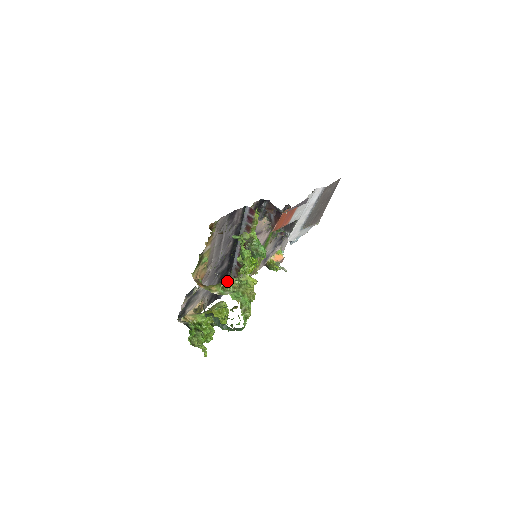
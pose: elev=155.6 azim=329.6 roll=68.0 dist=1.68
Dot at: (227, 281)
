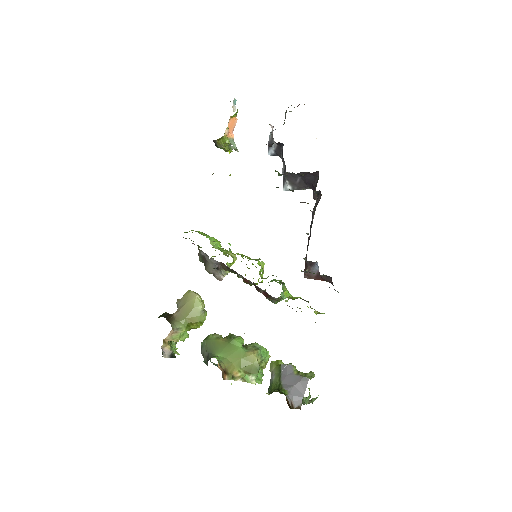
Dot at: occluded
